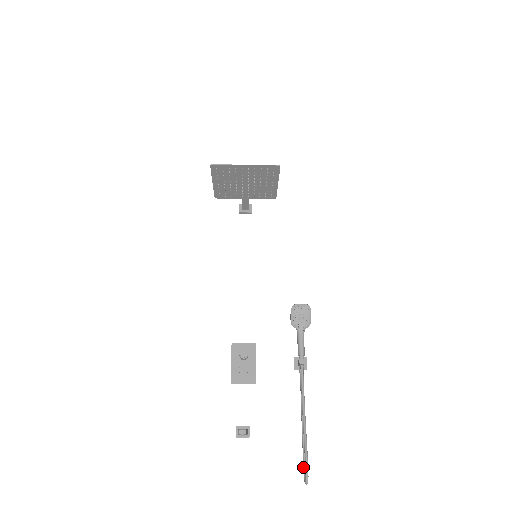
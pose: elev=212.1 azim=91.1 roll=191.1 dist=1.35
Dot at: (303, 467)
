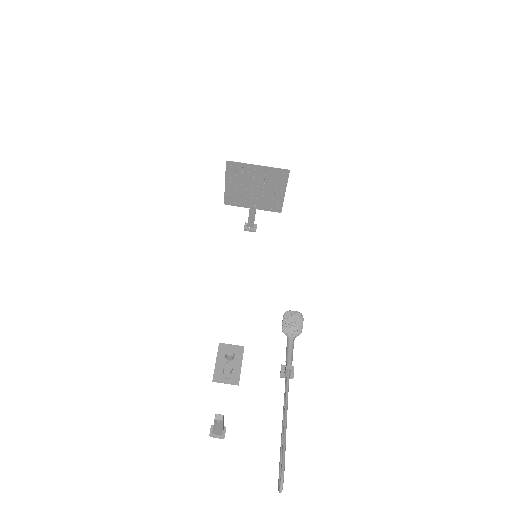
Dot at: occluded
